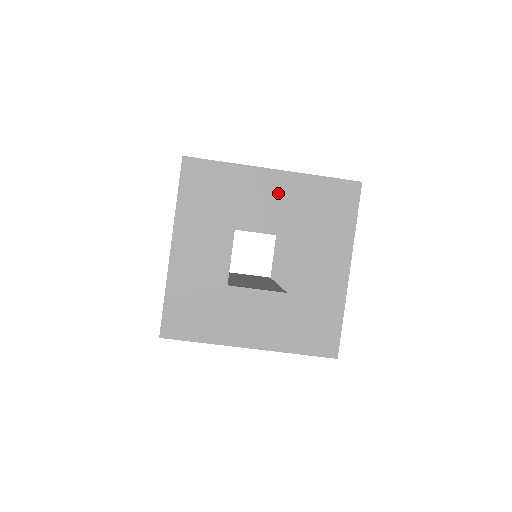
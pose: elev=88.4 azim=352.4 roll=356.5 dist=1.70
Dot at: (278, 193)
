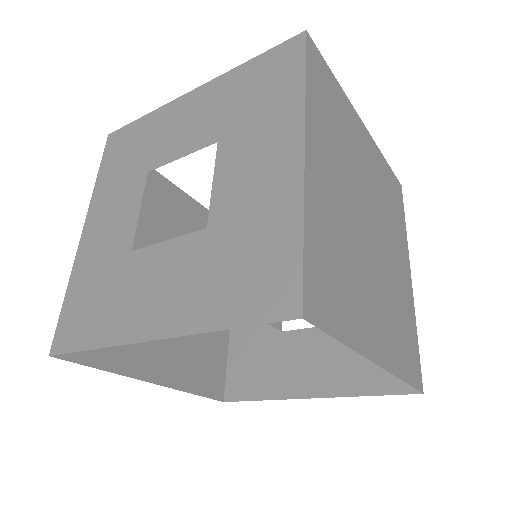
Dot at: (197, 110)
